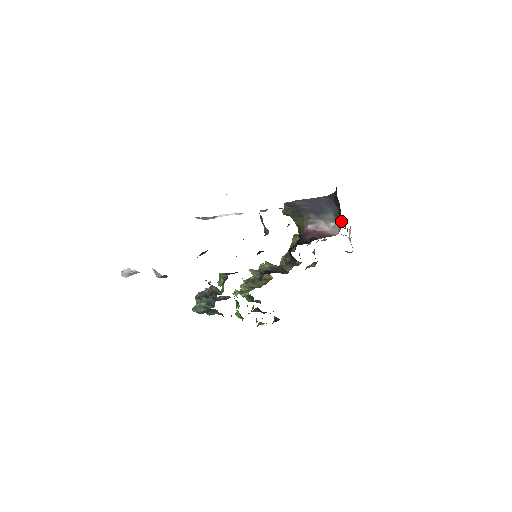
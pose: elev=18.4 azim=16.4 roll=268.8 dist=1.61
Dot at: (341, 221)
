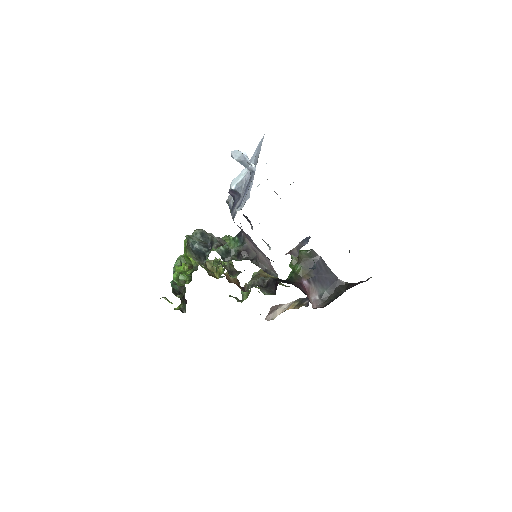
Dot at: (324, 302)
